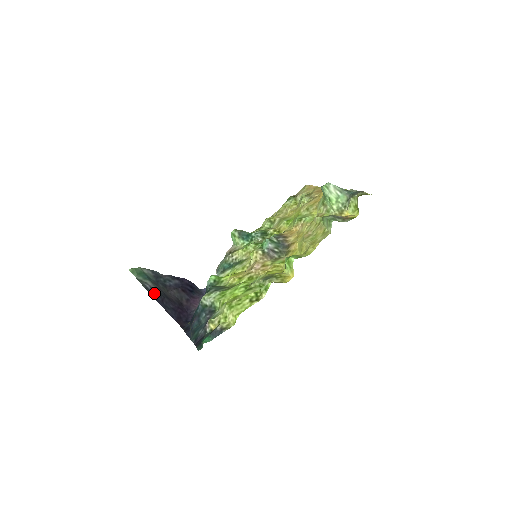
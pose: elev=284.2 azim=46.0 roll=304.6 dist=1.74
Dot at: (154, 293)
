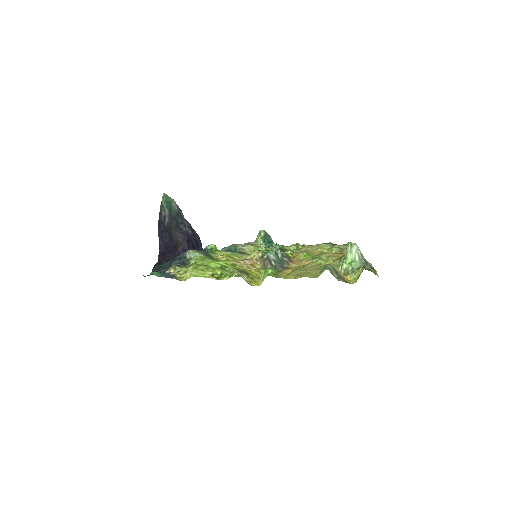
Dot at: (163, 221)
